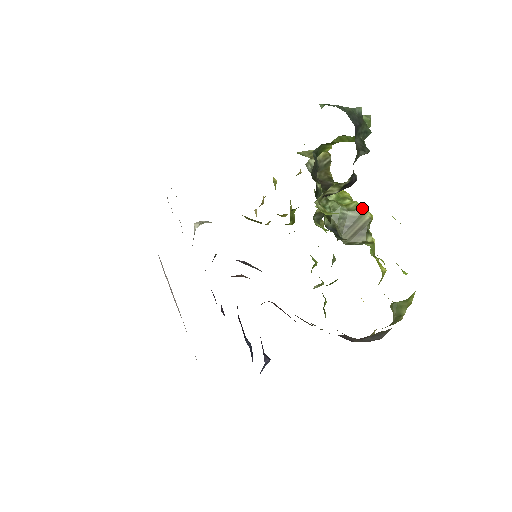
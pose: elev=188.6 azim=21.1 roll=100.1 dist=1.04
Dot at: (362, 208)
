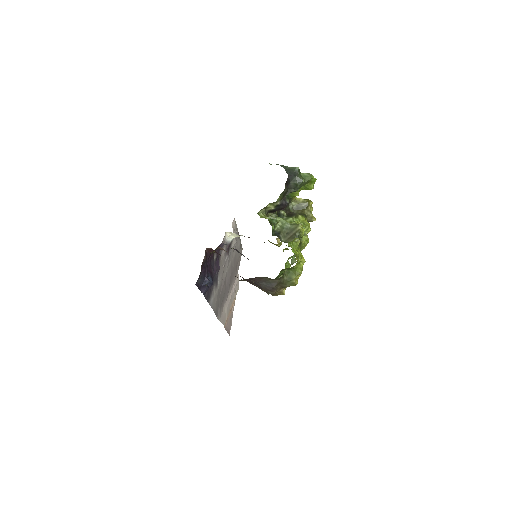
Dot at: (298, 224)
